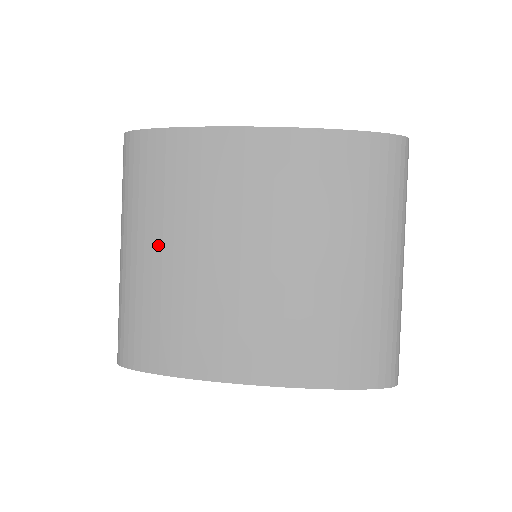
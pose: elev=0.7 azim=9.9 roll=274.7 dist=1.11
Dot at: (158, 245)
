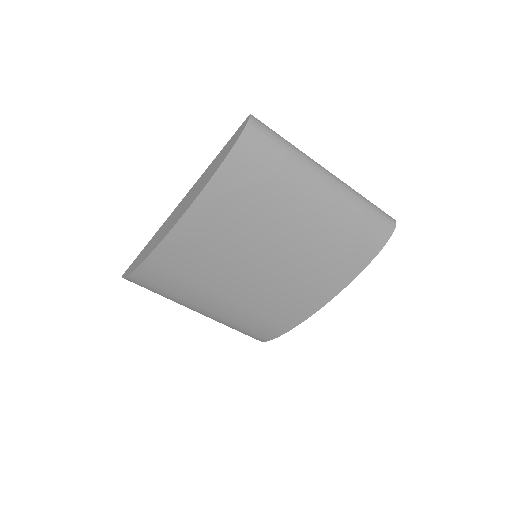
Dot at: (211, 303)
